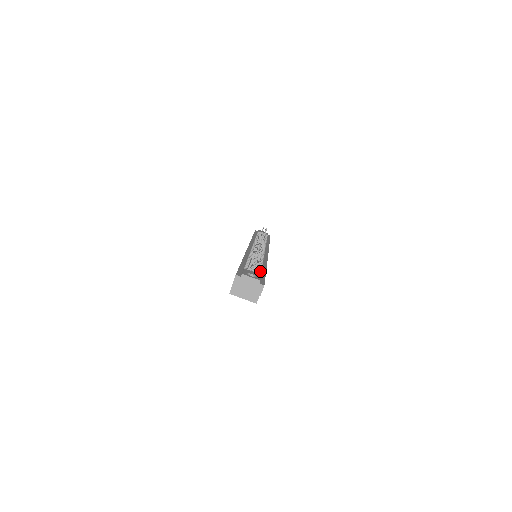
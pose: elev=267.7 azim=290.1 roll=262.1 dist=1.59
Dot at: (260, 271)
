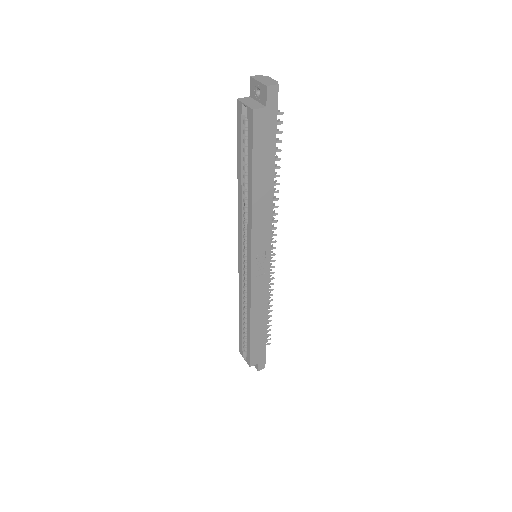
Dot at: occluded
